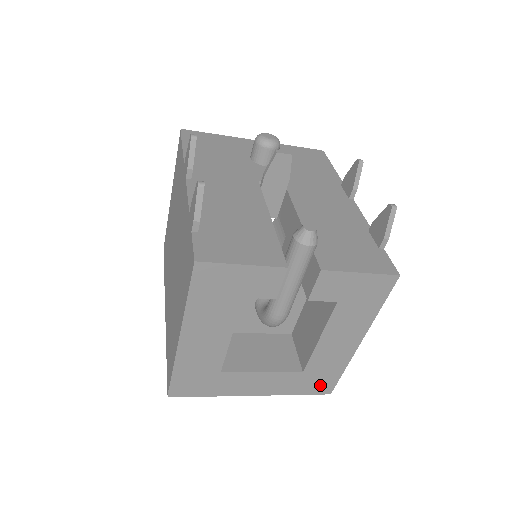
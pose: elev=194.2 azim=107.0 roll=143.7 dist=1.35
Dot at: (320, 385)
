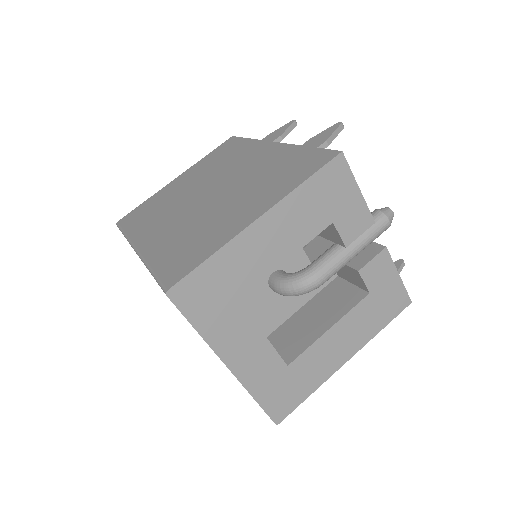
Dot at: (281, 401)
